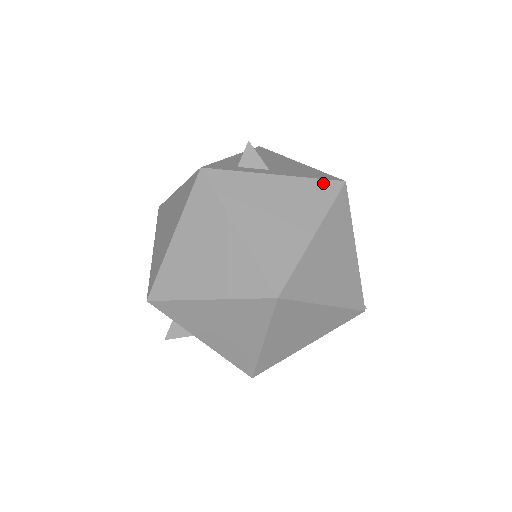
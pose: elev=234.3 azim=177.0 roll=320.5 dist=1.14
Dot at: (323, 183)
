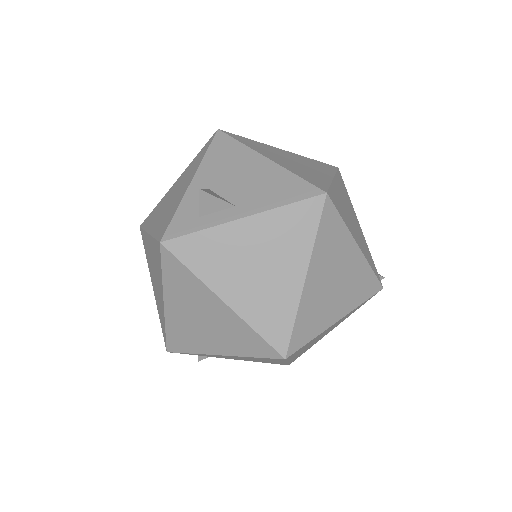
Dot at: (301, 207)
